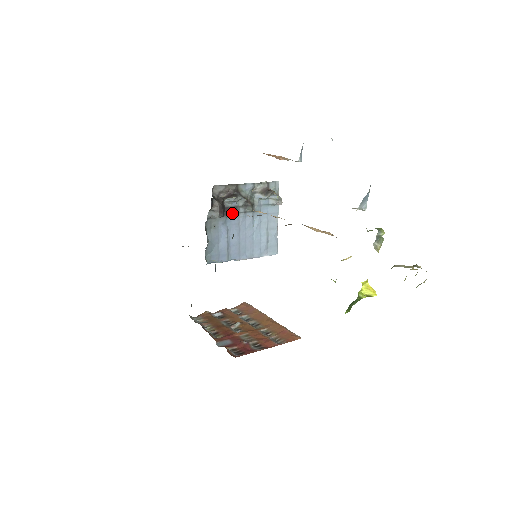
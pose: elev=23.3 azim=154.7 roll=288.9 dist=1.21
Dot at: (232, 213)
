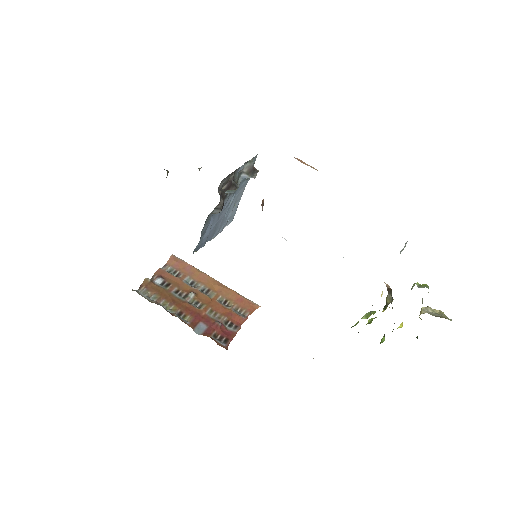
Dot at: occluded
